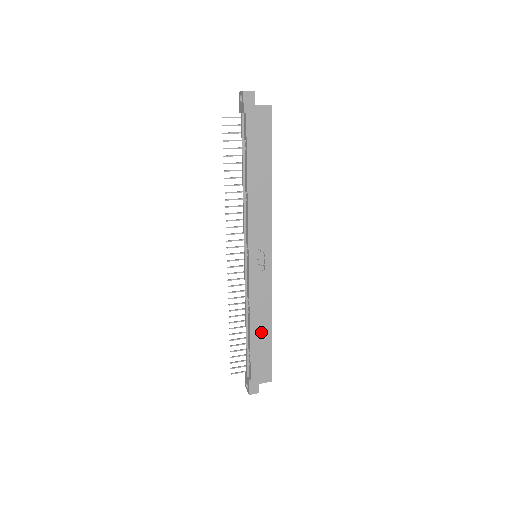
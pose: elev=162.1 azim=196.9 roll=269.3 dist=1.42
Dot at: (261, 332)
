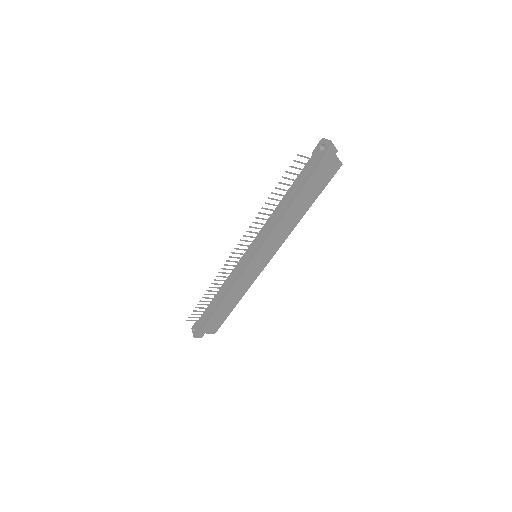
Dot at: (228, 305)
